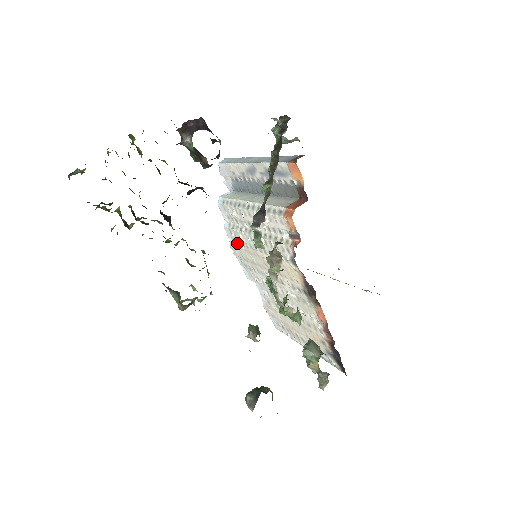
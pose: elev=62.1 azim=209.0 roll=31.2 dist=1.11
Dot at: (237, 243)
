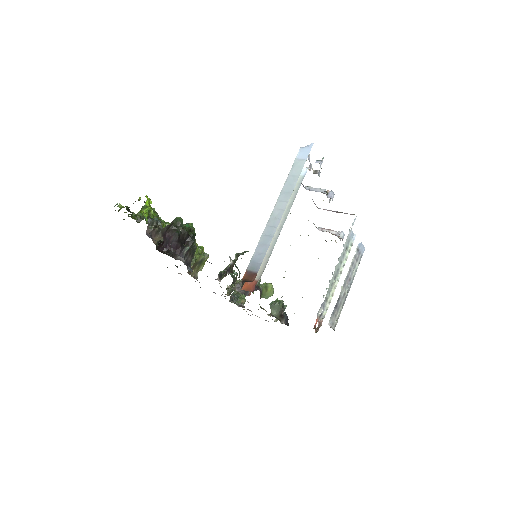
Dot at: occluded
